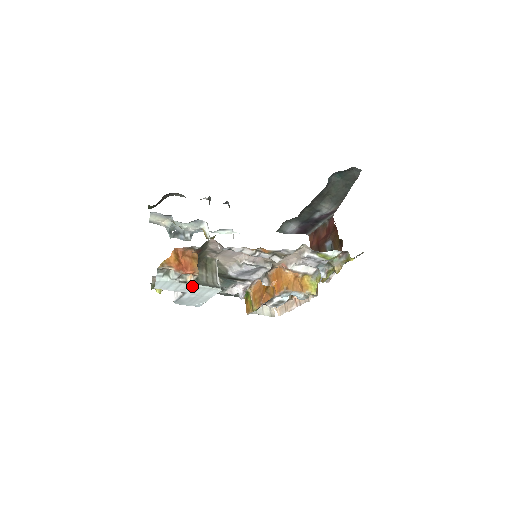
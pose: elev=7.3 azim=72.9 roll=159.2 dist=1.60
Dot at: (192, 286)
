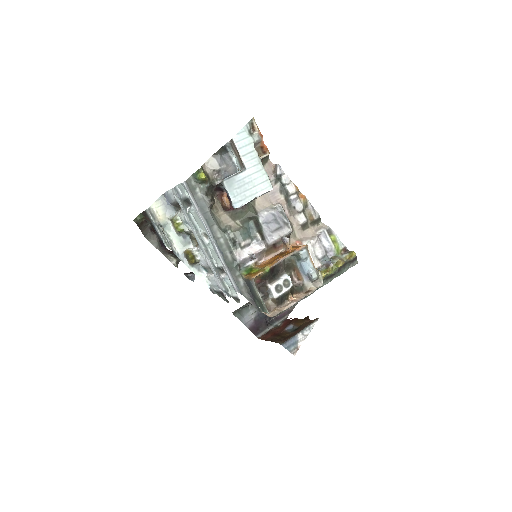
Dot at: (258, 162)
